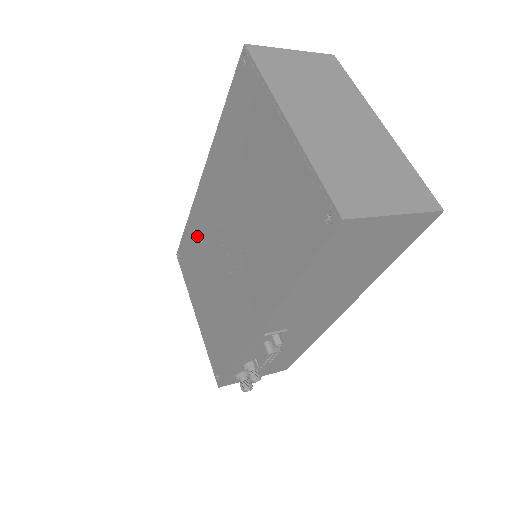
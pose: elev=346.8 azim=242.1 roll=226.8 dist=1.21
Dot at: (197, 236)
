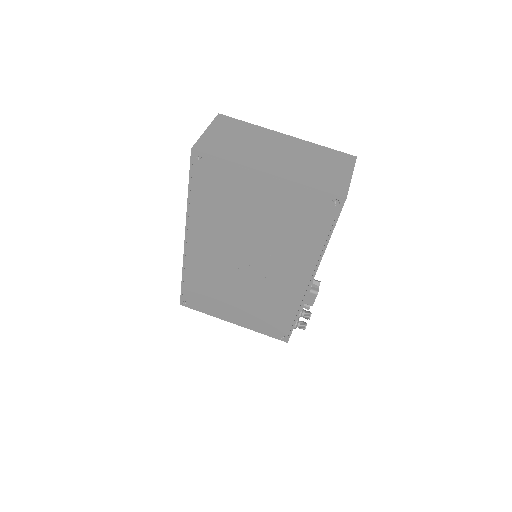
Dot at: (203, 278)
